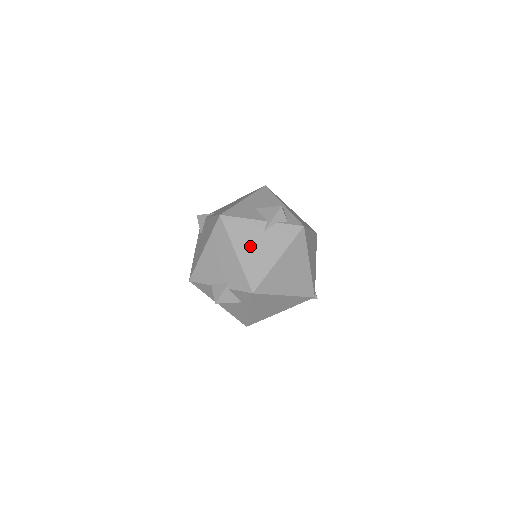
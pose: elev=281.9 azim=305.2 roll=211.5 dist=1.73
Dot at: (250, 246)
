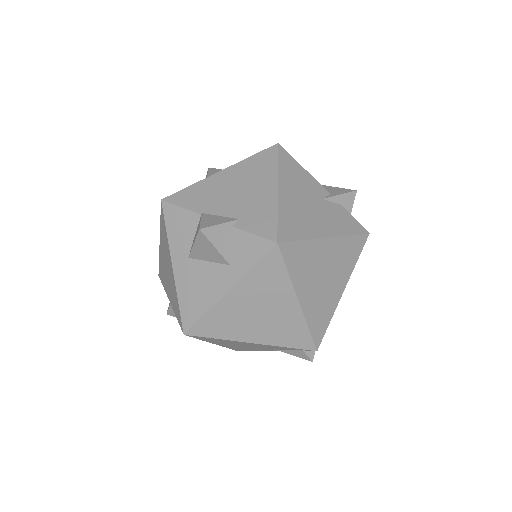
Dot at: (299, 196)
